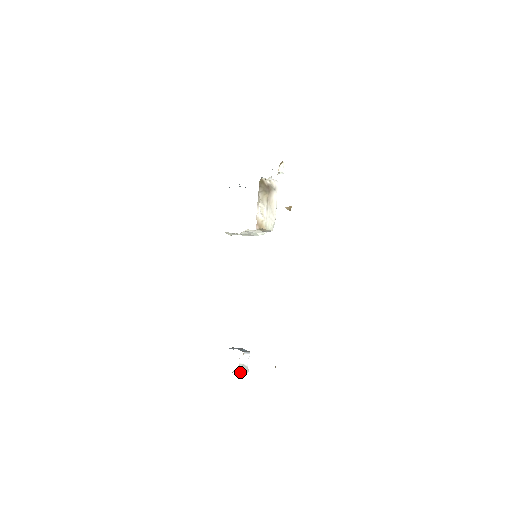
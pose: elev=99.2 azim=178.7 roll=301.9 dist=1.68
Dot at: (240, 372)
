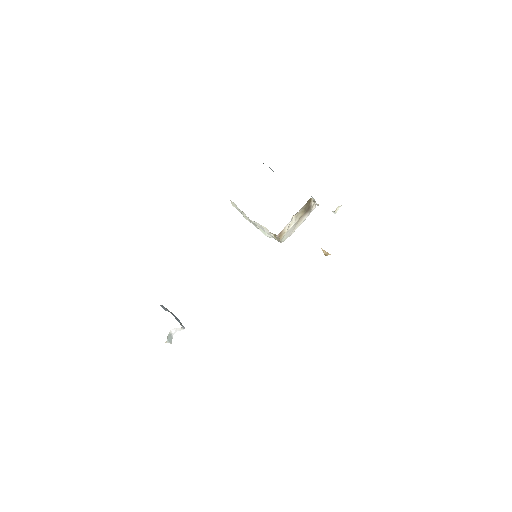
Dot at: (166, 341)
